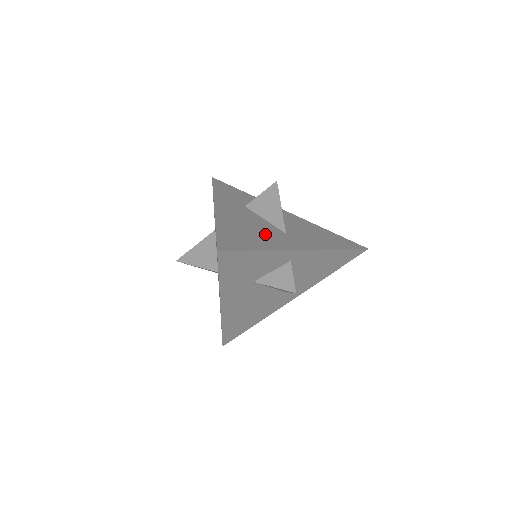
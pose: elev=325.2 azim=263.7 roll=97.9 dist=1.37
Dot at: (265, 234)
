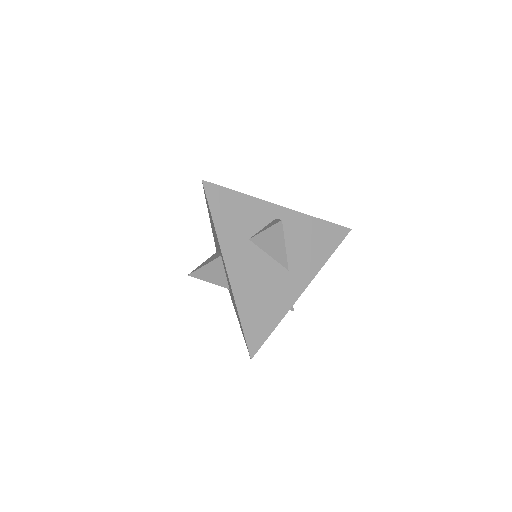
Dot at: (274, 292)
